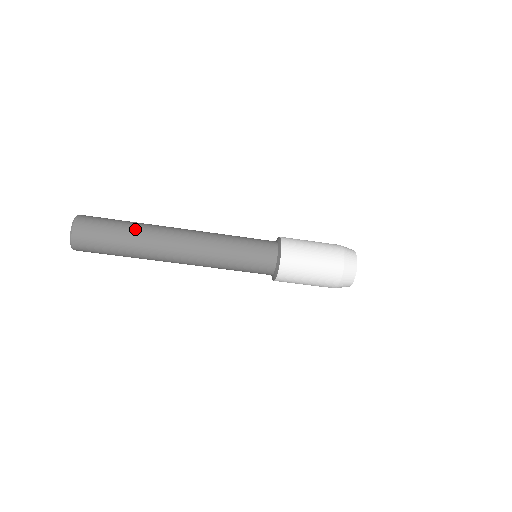
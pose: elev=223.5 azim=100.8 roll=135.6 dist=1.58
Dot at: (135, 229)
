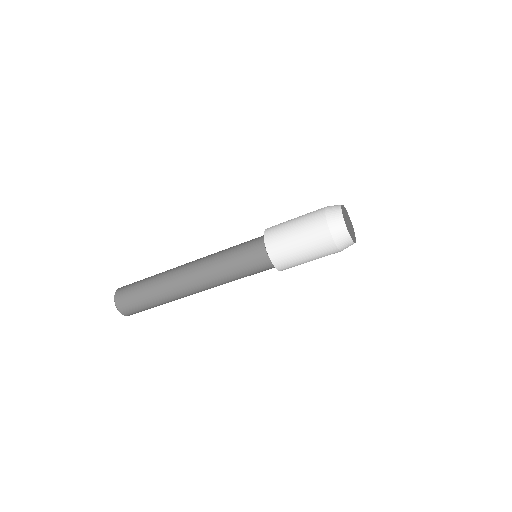
Dot at: (154, 292)
